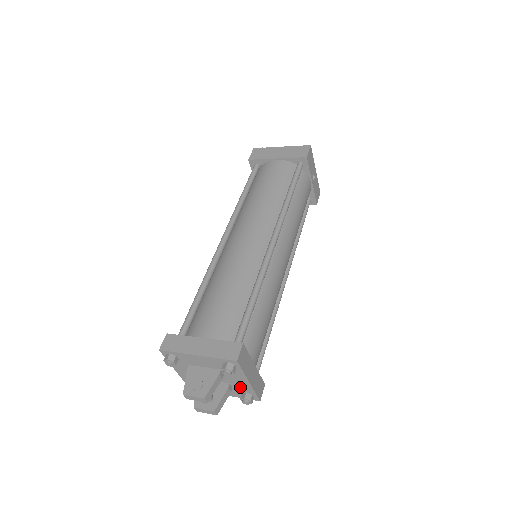
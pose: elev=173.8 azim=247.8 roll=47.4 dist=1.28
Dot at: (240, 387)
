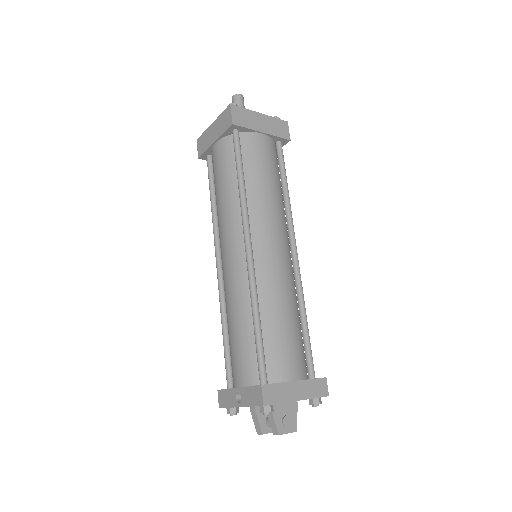
Dot at: occluded
